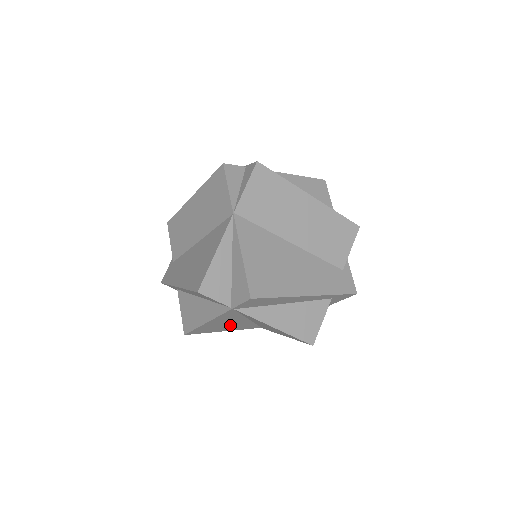
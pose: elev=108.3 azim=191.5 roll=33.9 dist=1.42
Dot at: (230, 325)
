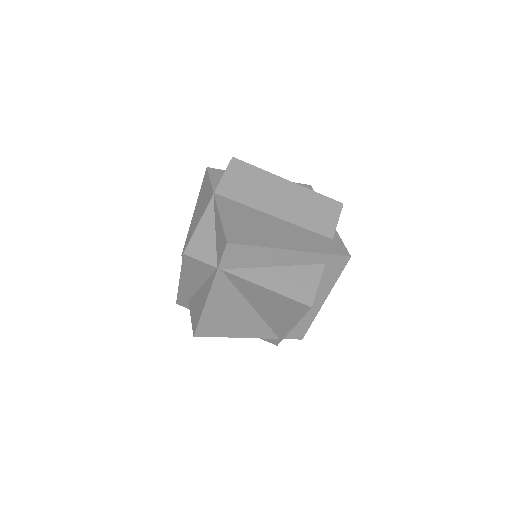
Dot at: (237, 320)
